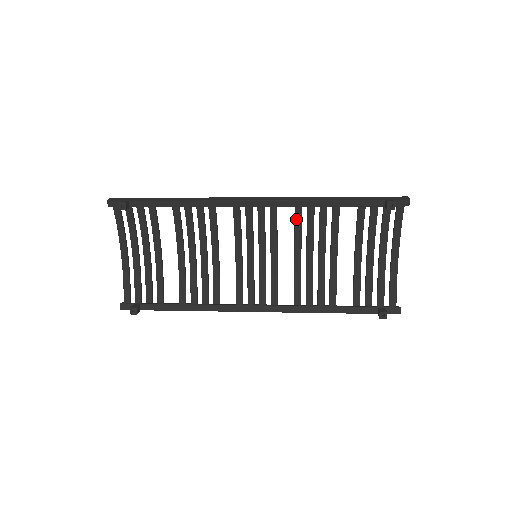
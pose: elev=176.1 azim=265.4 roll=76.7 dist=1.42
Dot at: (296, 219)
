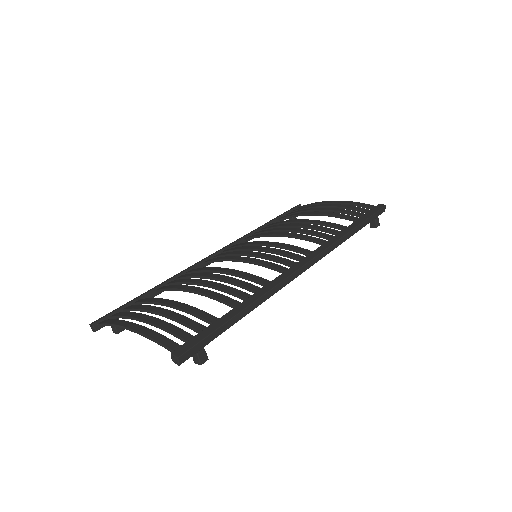
Dot at: (313, 242)
